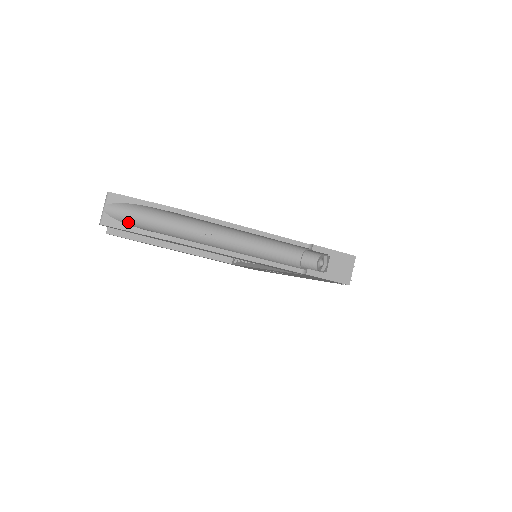
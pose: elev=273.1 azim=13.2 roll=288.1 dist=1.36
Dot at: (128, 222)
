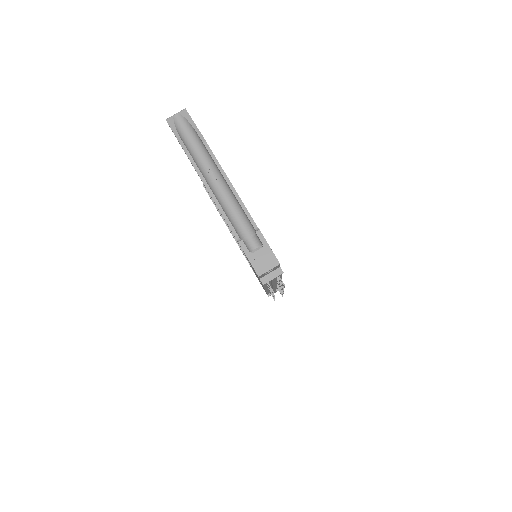
Dot at: (179, 129)
